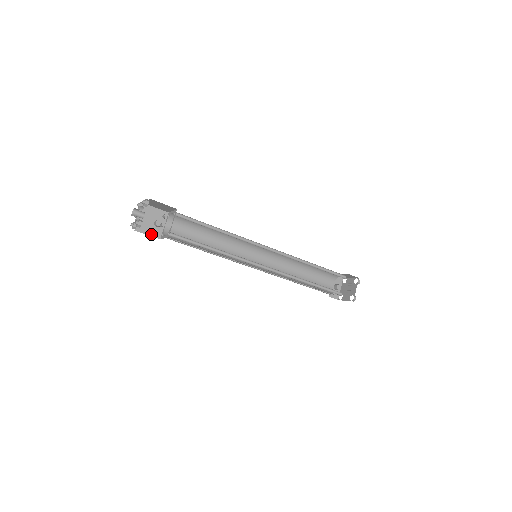
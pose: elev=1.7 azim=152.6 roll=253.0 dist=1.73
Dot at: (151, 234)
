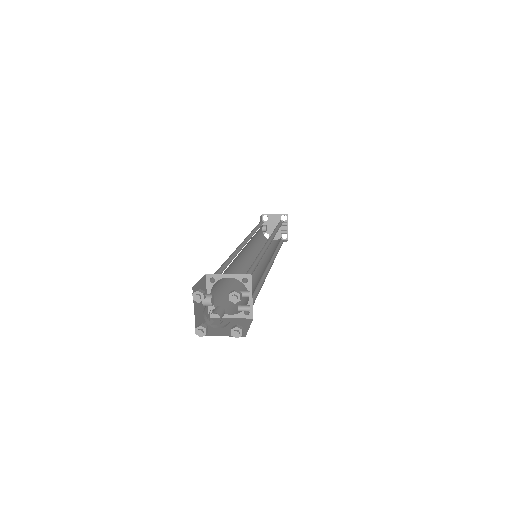
Dot at: (203, 321)
